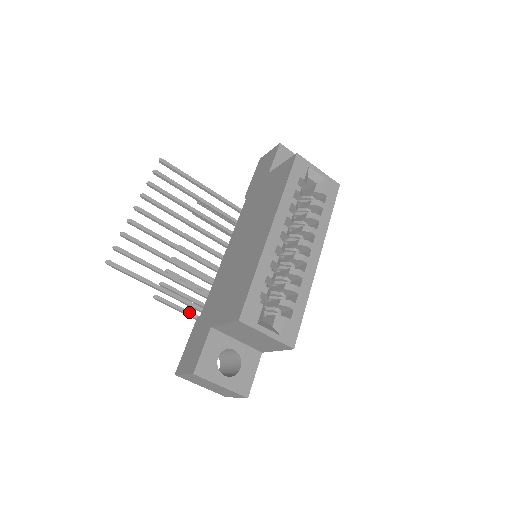
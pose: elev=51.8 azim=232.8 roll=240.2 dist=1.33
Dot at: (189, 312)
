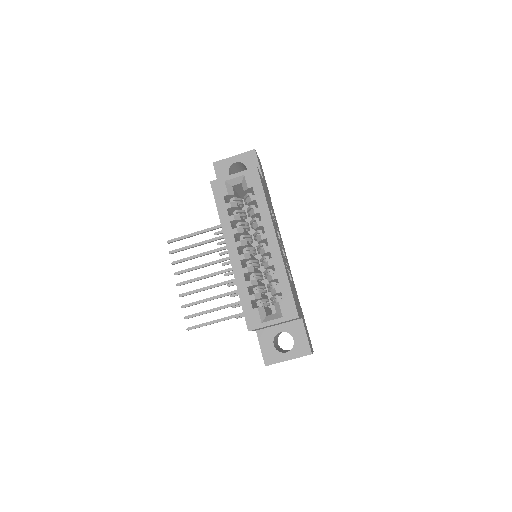
Dot at: occluded
